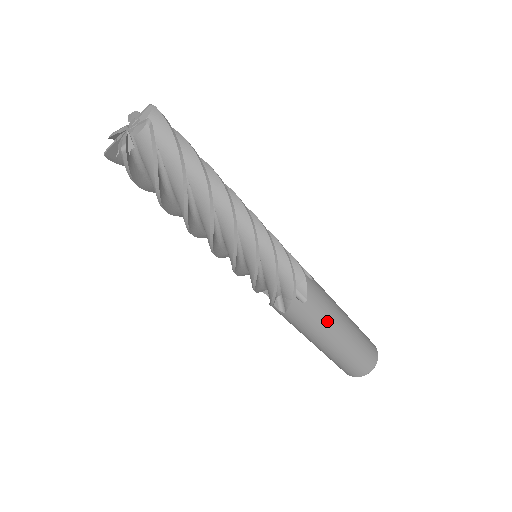
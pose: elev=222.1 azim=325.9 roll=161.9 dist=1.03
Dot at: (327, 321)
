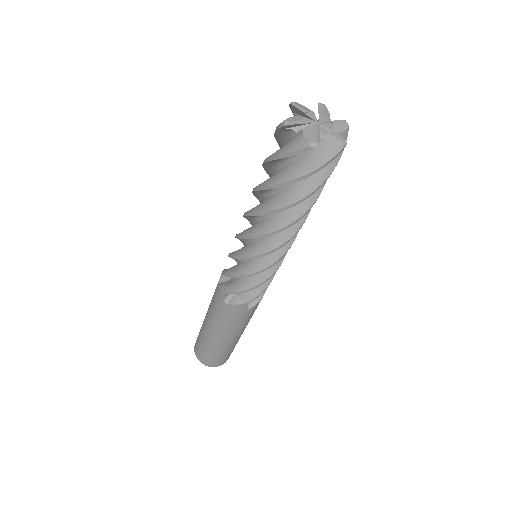
Dot at: occluded
